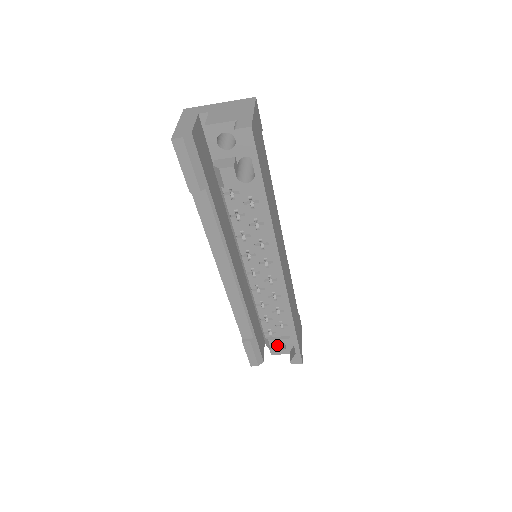
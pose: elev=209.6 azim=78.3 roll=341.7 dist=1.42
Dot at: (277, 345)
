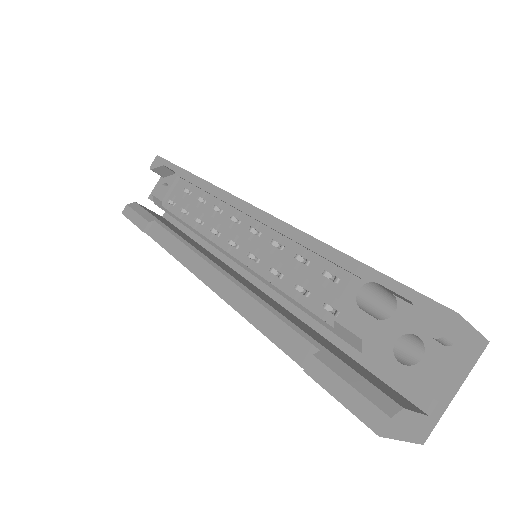
Dot at: (359, 317)
